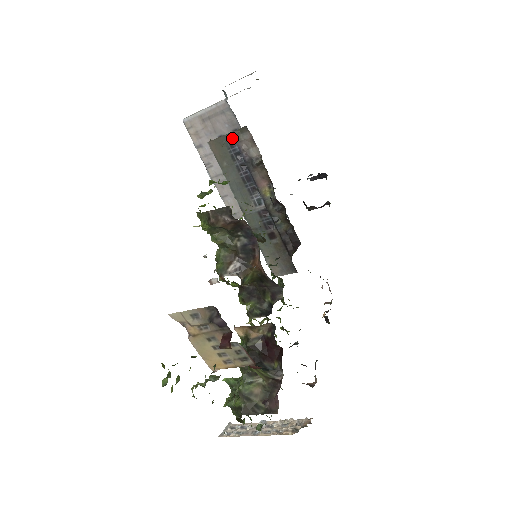
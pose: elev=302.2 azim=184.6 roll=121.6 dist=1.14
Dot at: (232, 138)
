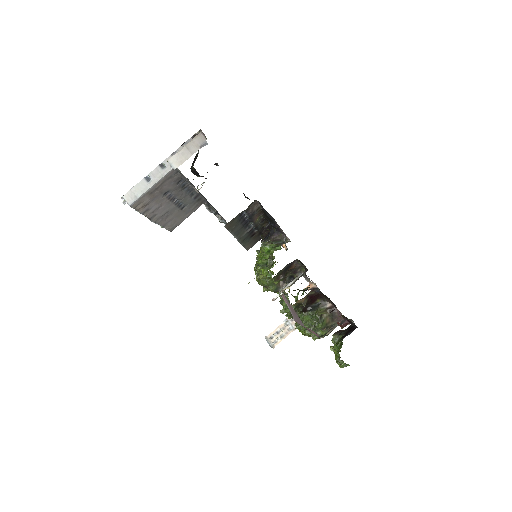
Dot at: occluded
